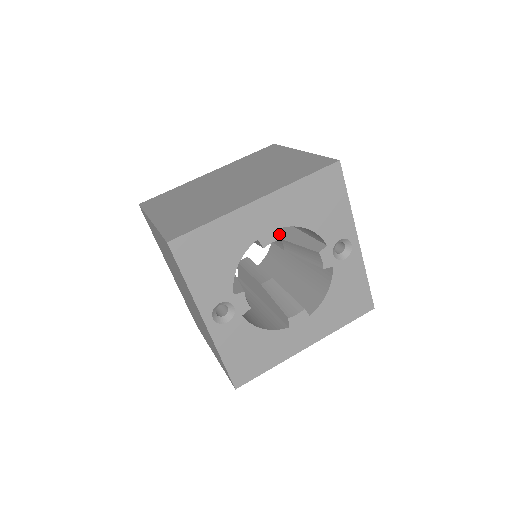
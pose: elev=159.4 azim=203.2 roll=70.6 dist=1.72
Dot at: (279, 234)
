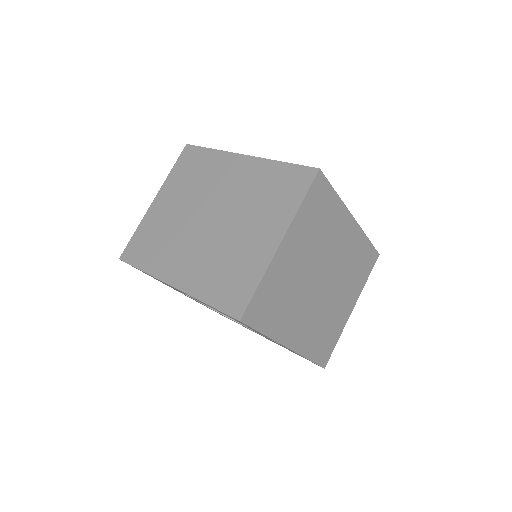
Dot at: occluded
